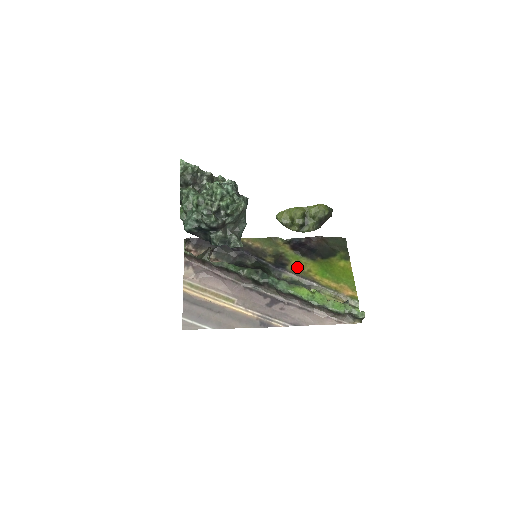
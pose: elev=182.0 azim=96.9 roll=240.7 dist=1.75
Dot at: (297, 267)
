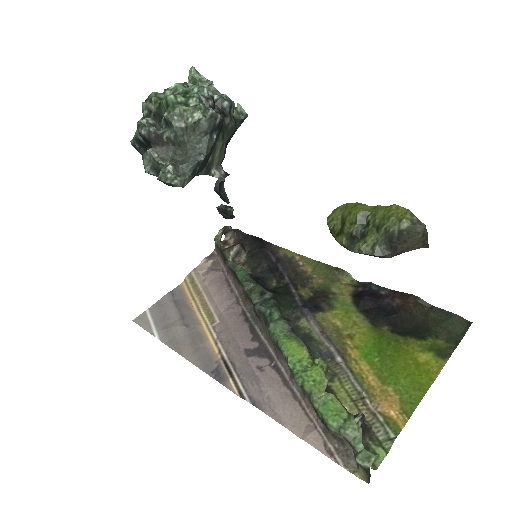
Dot at: (335, 321)
